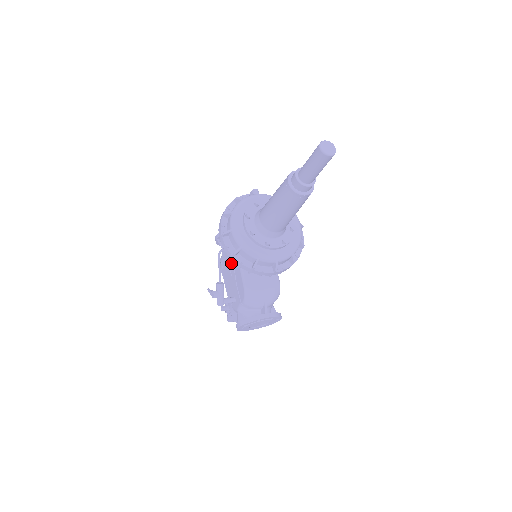
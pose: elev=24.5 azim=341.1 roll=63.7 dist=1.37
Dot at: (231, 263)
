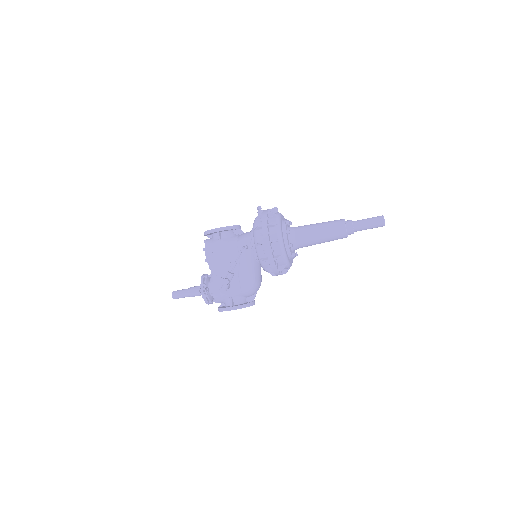
Dot at: (236, 257)
